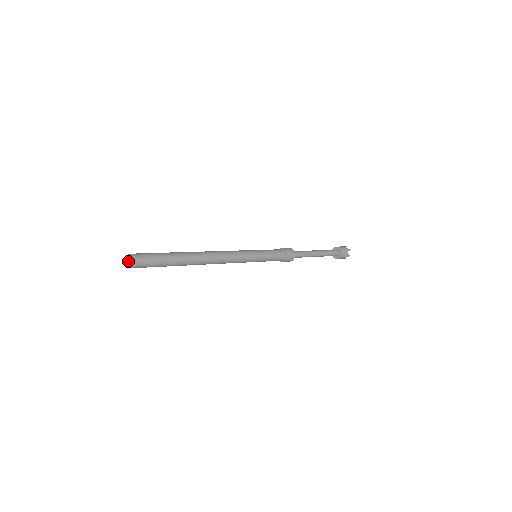
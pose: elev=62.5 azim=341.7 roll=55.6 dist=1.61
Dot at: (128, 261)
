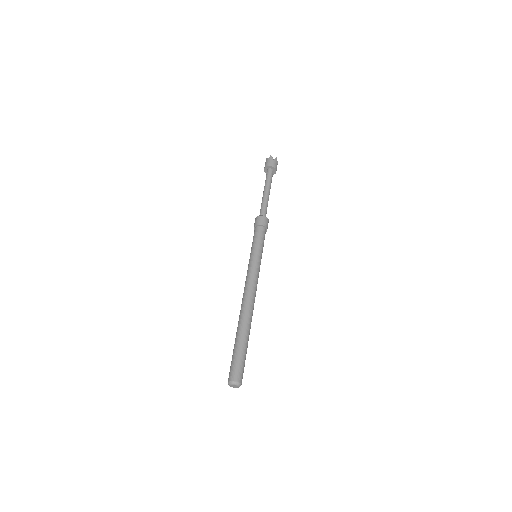
Dot at: (235, 387)
